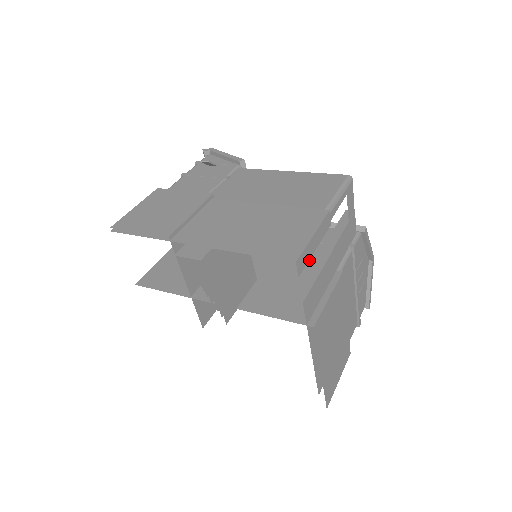
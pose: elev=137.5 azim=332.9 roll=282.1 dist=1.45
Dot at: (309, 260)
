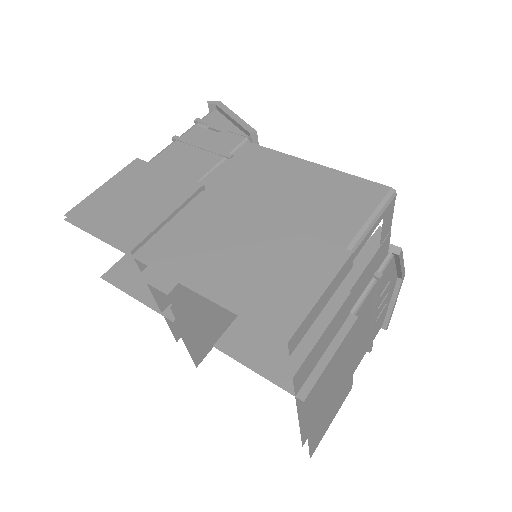
Dot at: occluded
